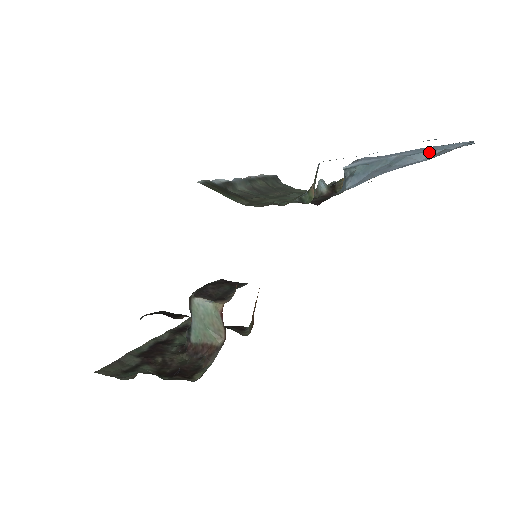
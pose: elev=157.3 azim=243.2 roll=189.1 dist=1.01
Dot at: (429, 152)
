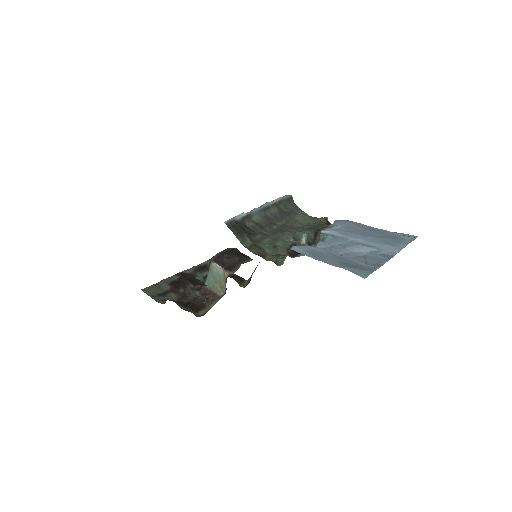
Dot at: (370, 248)
